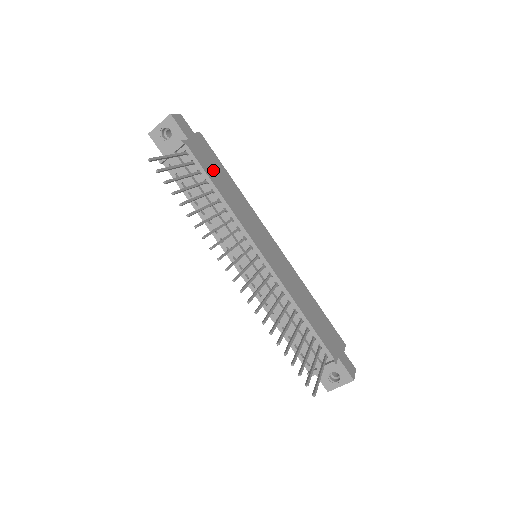
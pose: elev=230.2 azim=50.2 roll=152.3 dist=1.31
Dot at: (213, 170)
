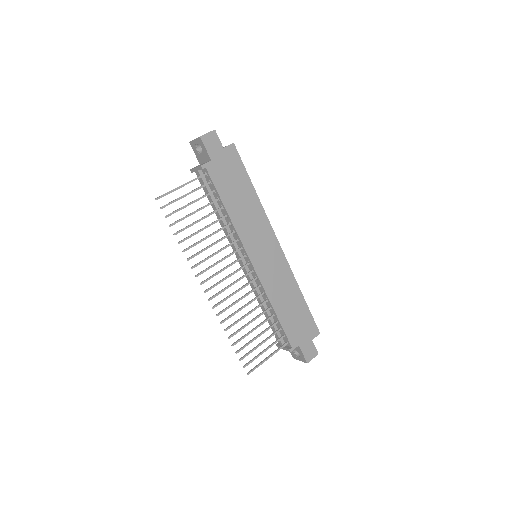
Dot at: (230, 186)
